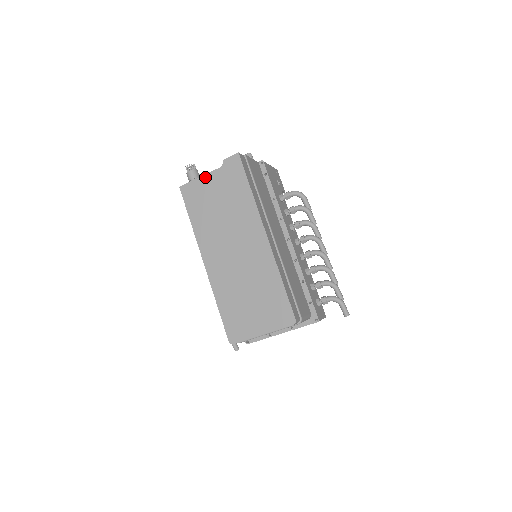
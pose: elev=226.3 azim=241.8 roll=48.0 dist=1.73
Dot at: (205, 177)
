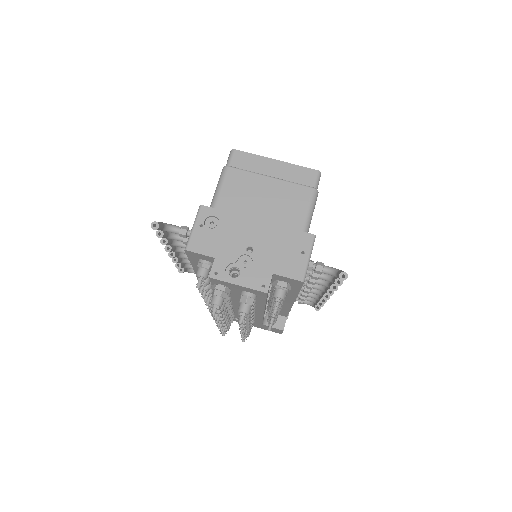
Dot at: occluded
